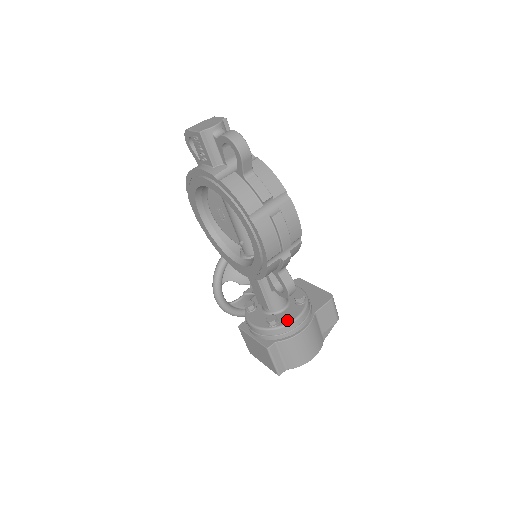
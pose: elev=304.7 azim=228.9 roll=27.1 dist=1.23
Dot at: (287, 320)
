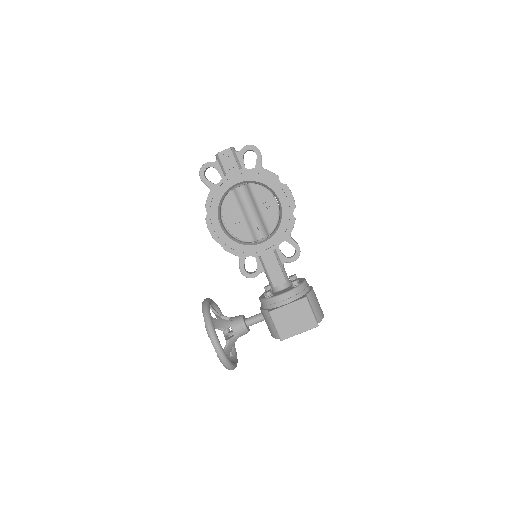
Dot at: (302, 281)
